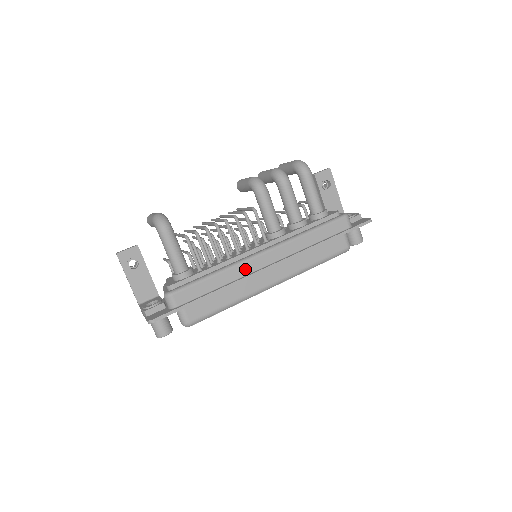
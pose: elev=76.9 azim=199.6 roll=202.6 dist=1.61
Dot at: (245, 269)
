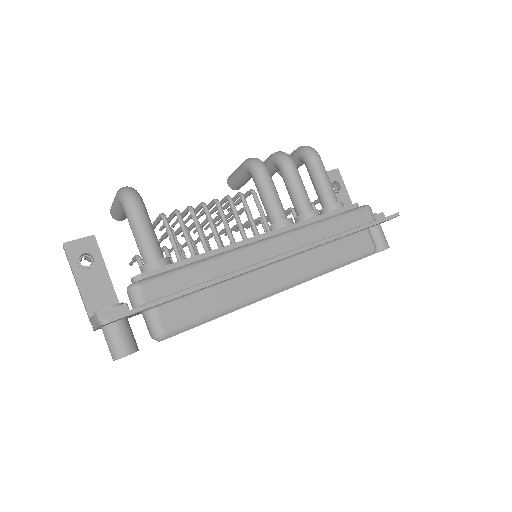
Dot at: (244, 259)
